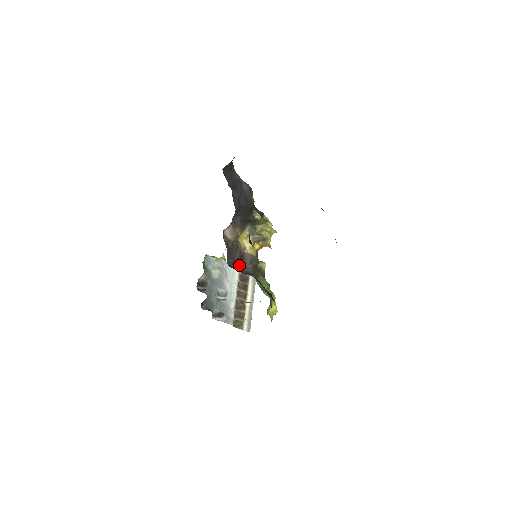
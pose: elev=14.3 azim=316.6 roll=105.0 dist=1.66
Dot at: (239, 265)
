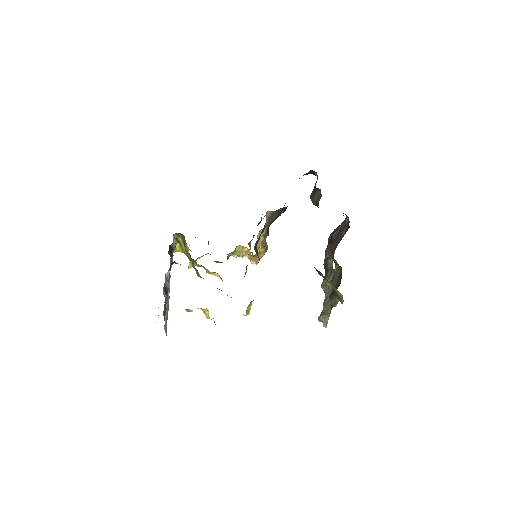
Dot at: (255, 248)
